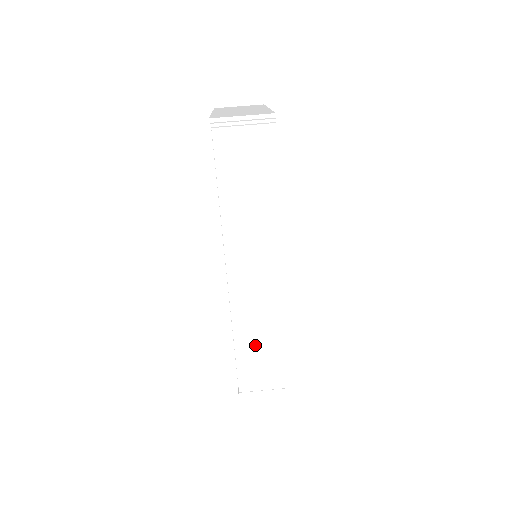
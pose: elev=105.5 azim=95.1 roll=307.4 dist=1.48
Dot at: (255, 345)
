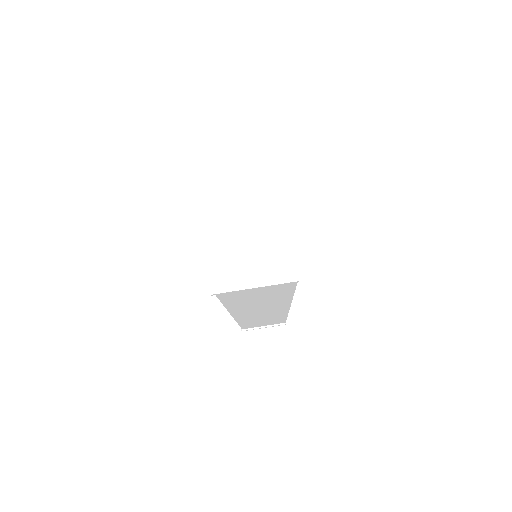
Dot at: (258, 322)
